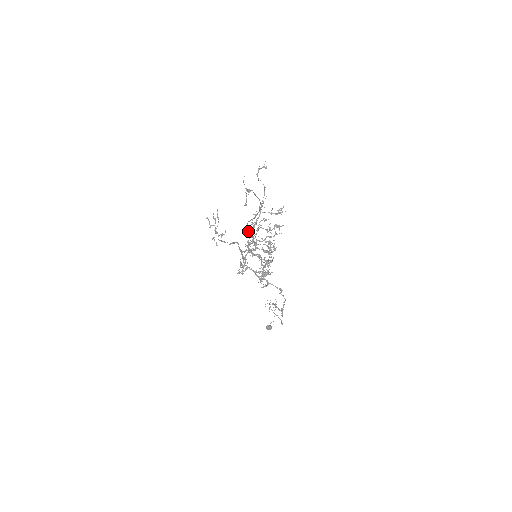
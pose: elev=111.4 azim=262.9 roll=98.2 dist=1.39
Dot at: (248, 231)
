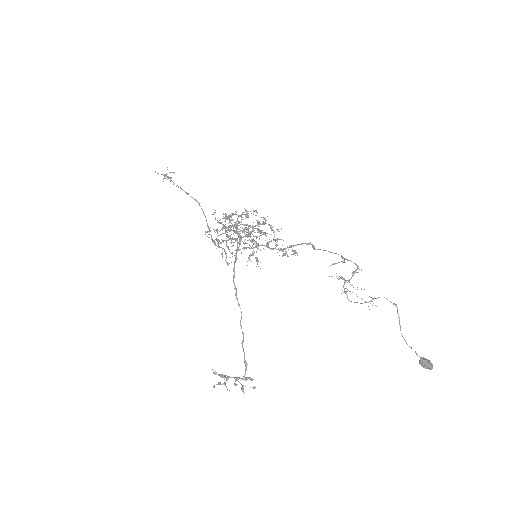
Dot at: (220, 242)
